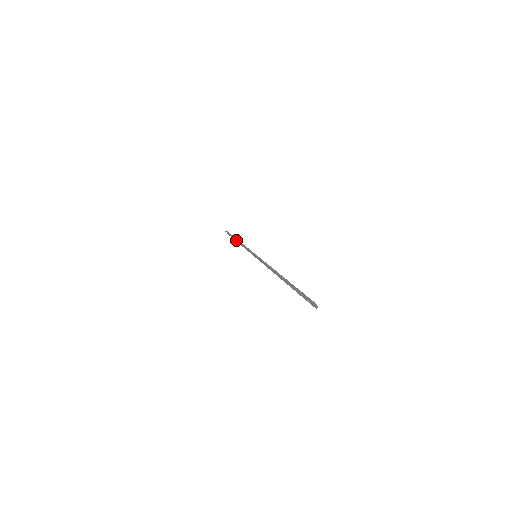
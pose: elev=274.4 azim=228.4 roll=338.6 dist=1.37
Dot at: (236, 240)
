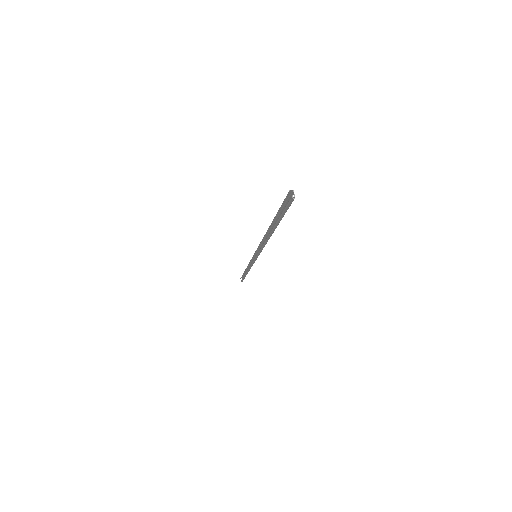
Dot at: occluded
